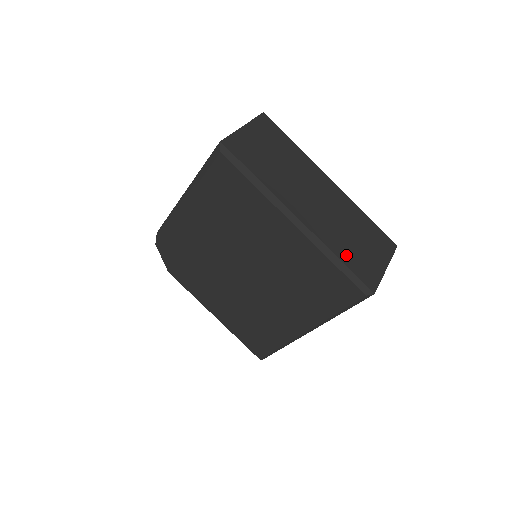
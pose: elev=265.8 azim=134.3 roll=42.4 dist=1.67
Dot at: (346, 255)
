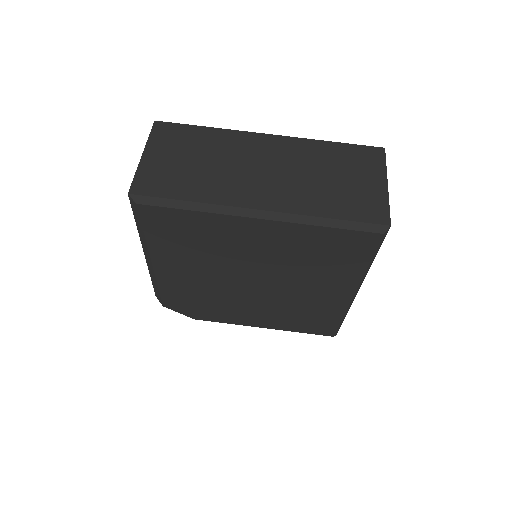
Dot at: (334, 207)
